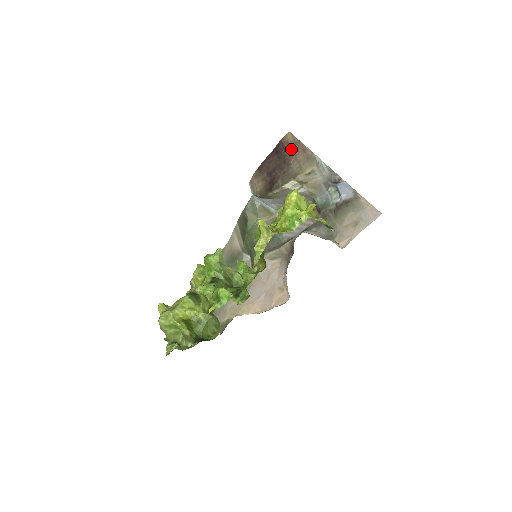
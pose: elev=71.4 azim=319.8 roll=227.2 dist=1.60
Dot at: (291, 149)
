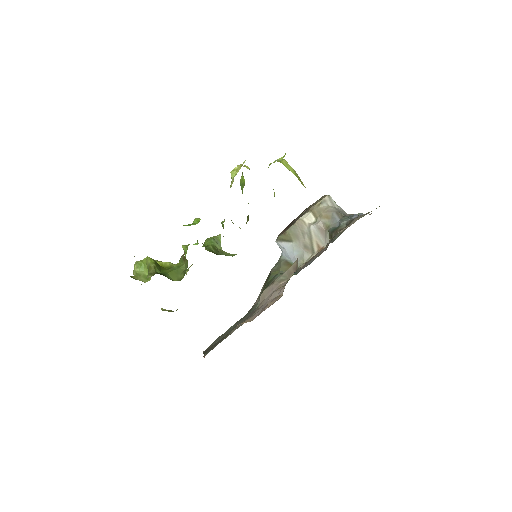
Dot at: occluded
